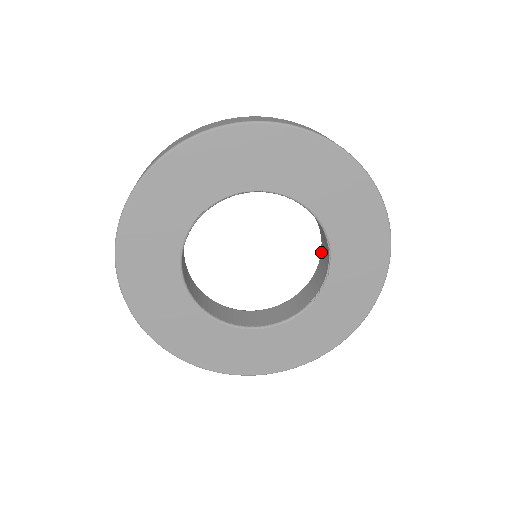
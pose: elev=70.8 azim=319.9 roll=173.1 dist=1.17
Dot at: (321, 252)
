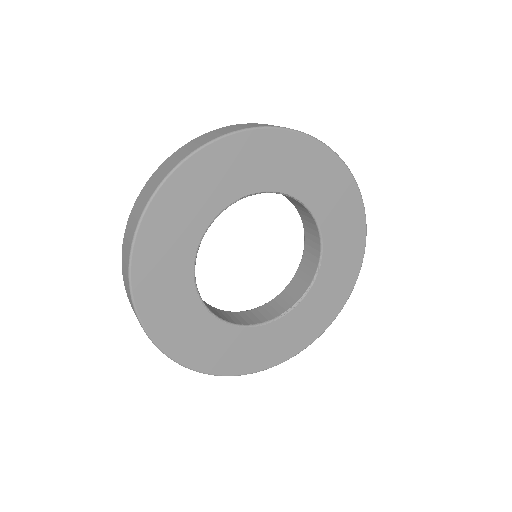
Dot at: (295, 276)
